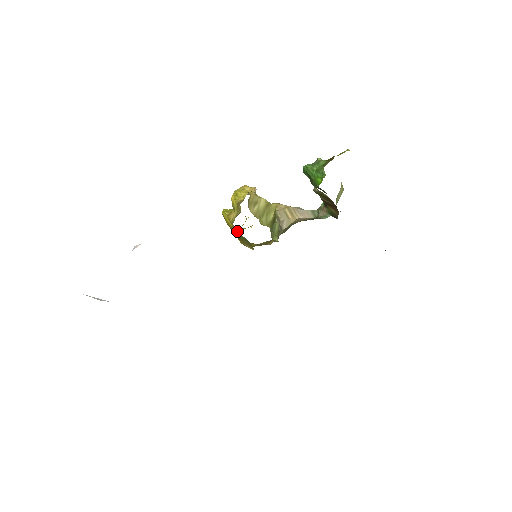
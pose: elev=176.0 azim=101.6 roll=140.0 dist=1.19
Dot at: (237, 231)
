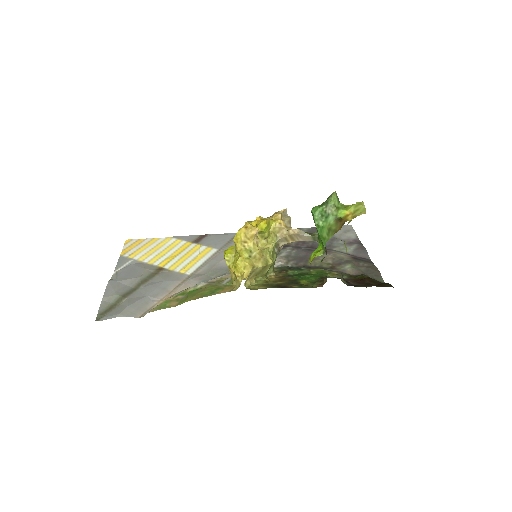
Dot at: occluded
